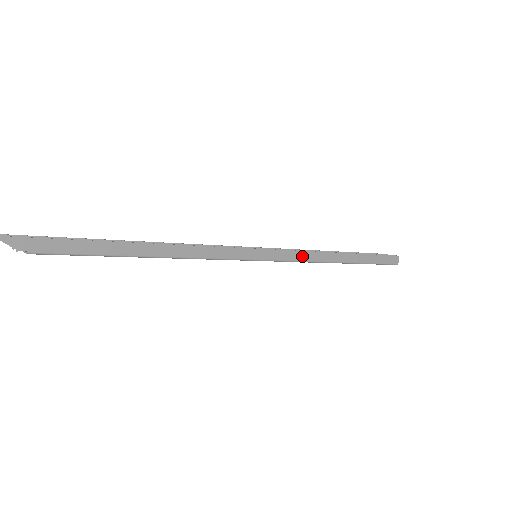
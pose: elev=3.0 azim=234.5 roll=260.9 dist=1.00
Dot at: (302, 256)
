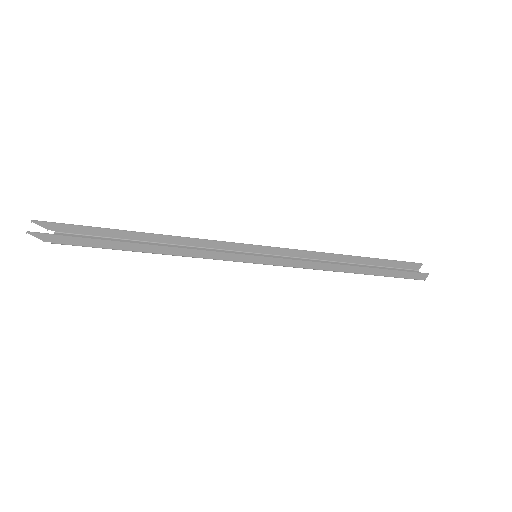
Dot at: (303, 264)
